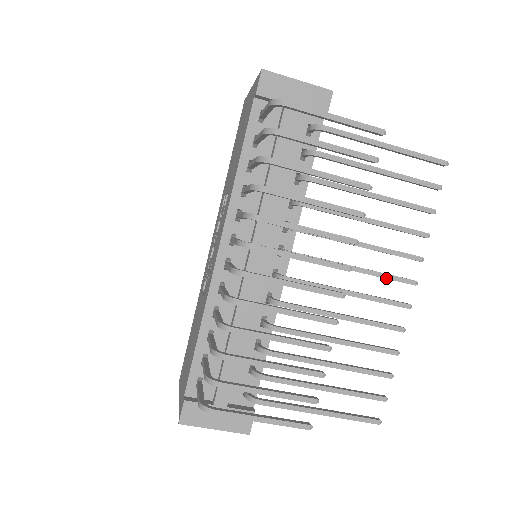
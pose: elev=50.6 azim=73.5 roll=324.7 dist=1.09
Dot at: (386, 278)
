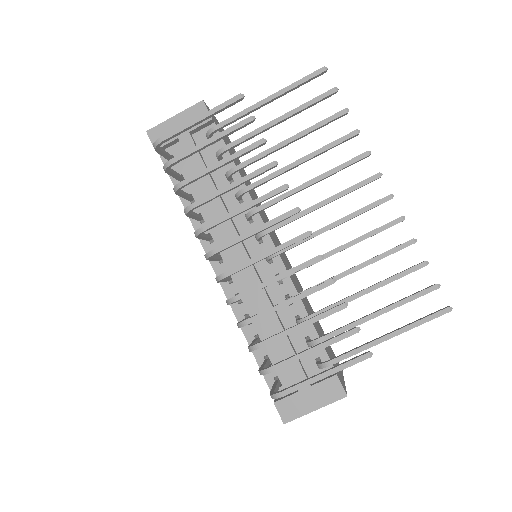
Dot at: (350, 191)
